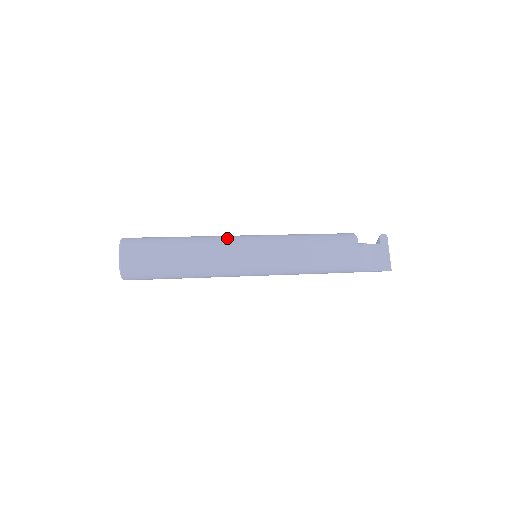
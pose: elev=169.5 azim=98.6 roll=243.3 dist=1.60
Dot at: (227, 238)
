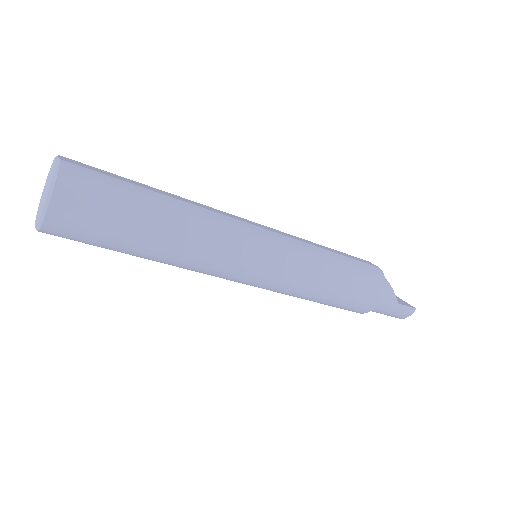
Dot at: occluded
